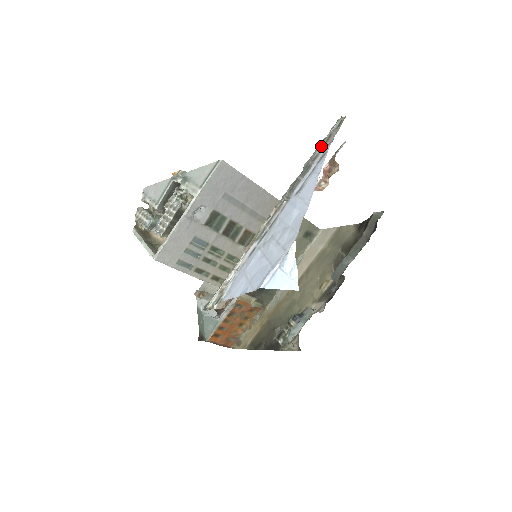
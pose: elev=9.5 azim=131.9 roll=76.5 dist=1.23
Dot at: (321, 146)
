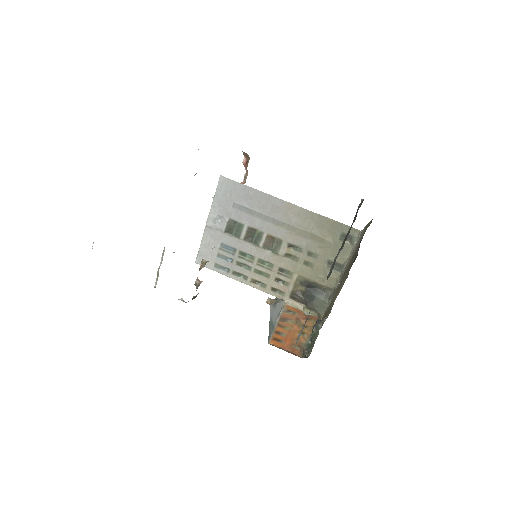
Dot at: occluded
